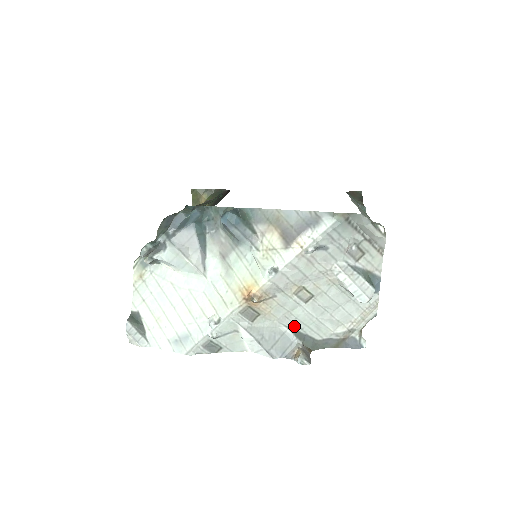
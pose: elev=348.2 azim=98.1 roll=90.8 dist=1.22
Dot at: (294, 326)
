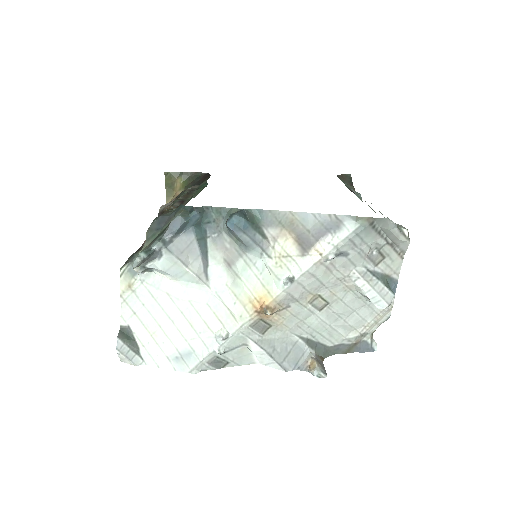
Dot at: (306, 335)
